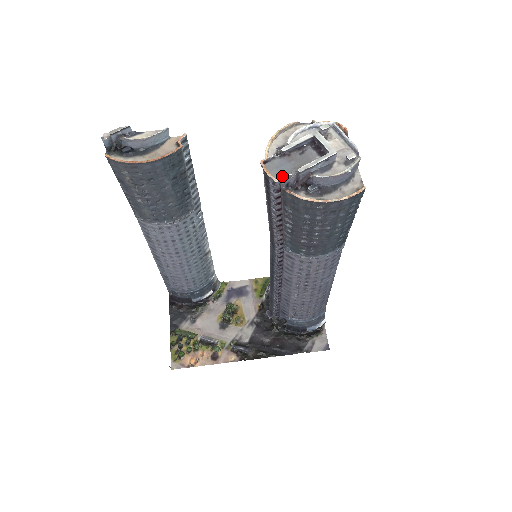
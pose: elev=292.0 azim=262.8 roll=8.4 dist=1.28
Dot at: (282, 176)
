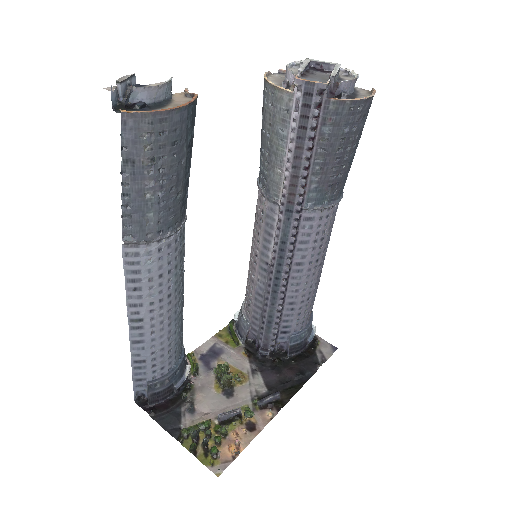
Dot at: occluded
